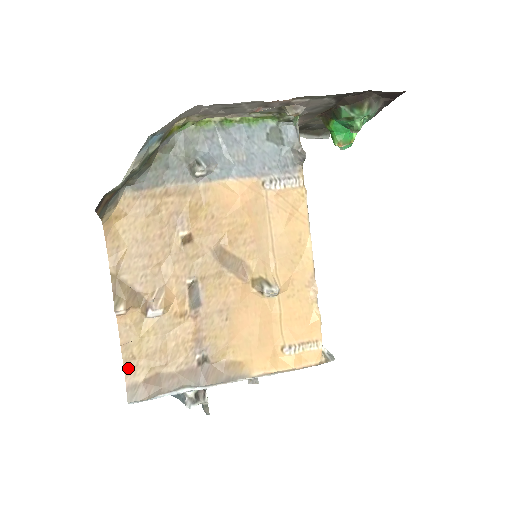
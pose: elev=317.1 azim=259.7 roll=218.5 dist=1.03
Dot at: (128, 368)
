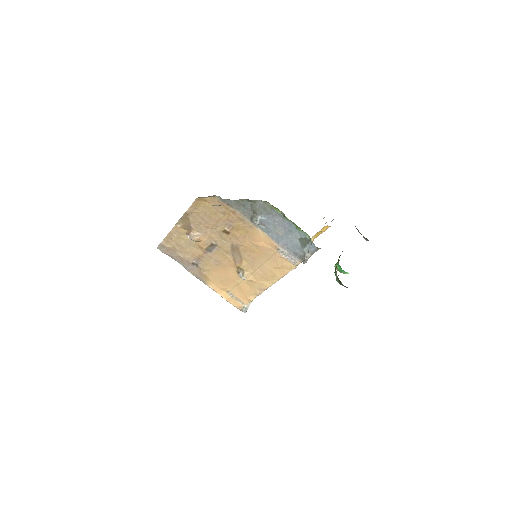
Dot at: (166, 239)
